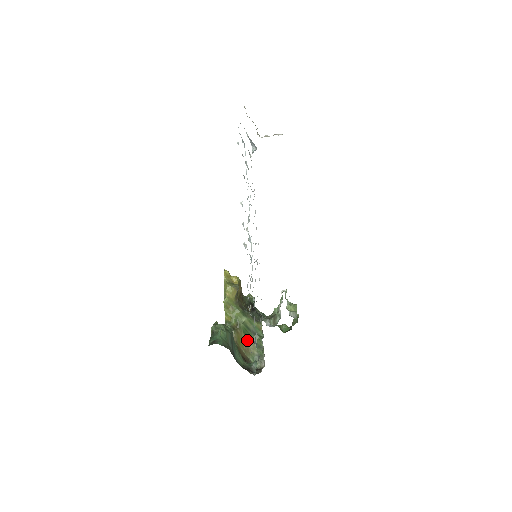
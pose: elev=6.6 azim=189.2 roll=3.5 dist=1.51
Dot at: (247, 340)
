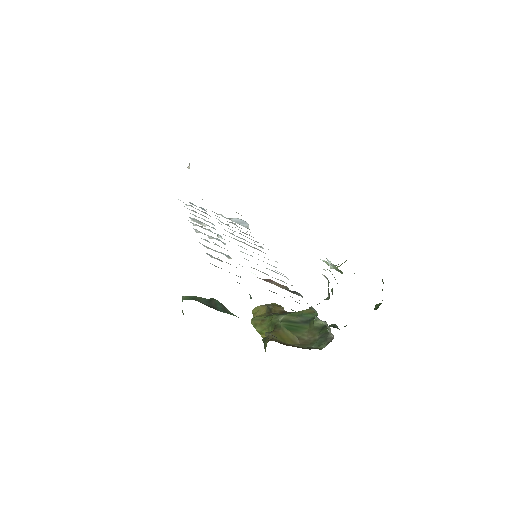
Dot at: (300, 335)
